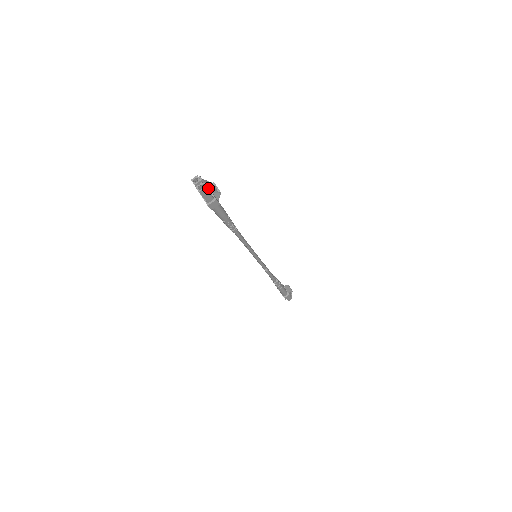
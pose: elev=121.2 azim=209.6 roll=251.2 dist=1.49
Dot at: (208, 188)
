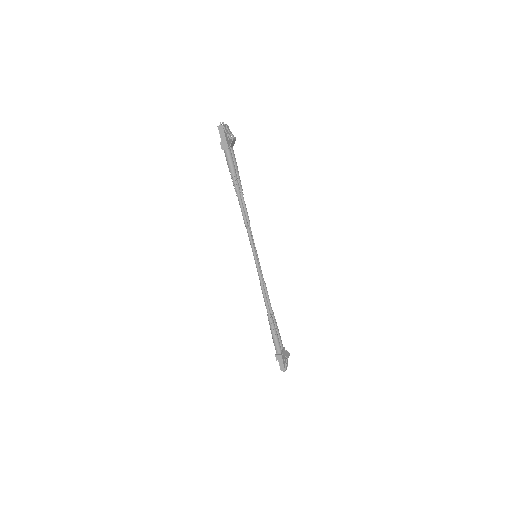
Dot at: (225, 128)
